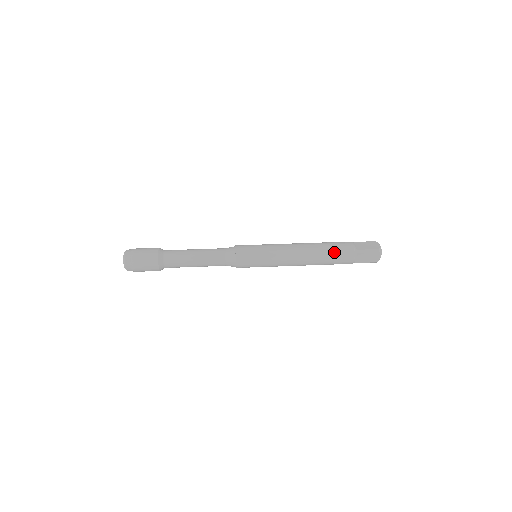
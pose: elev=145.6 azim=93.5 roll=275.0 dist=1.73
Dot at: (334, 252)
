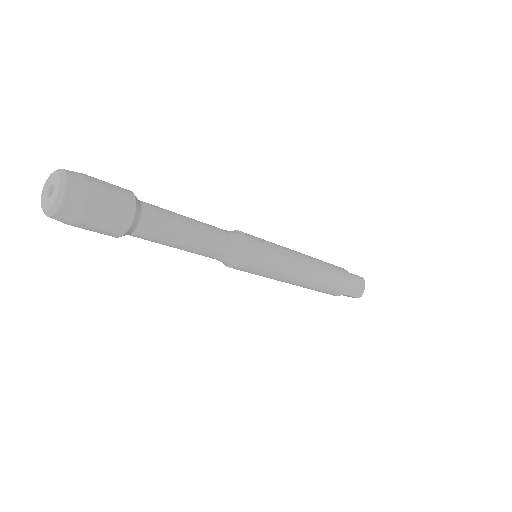
Dot at: (334, 268)
